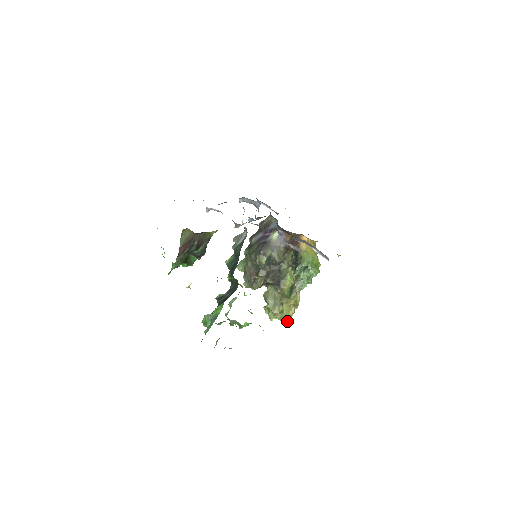
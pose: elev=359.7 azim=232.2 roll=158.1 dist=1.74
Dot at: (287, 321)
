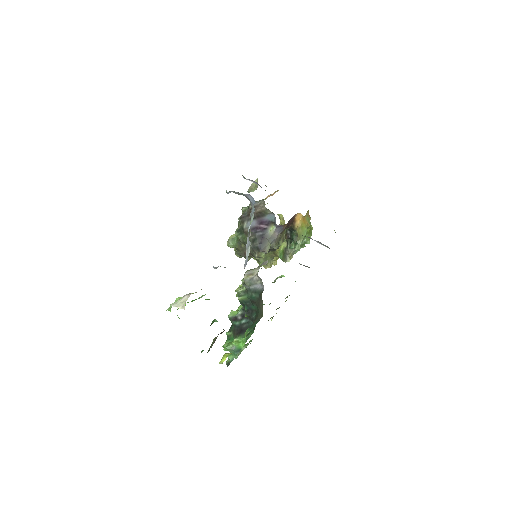
Dot at: (275, 263)
